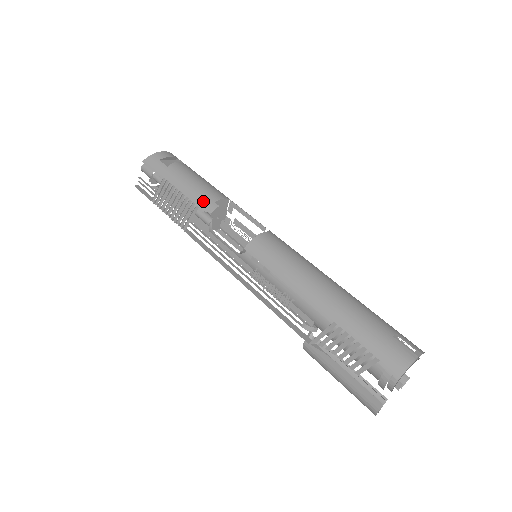
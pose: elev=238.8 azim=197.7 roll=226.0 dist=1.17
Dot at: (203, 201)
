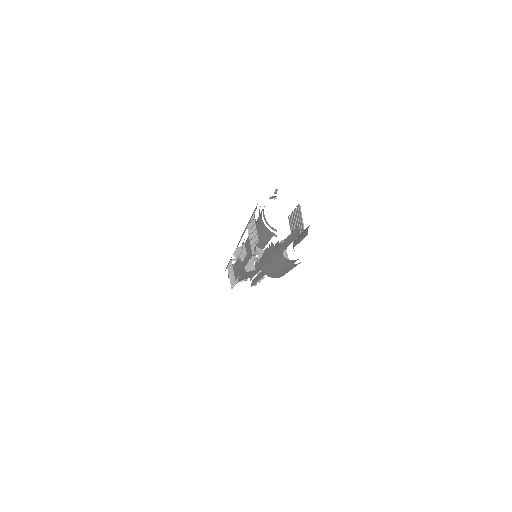
Dot at: occluded
